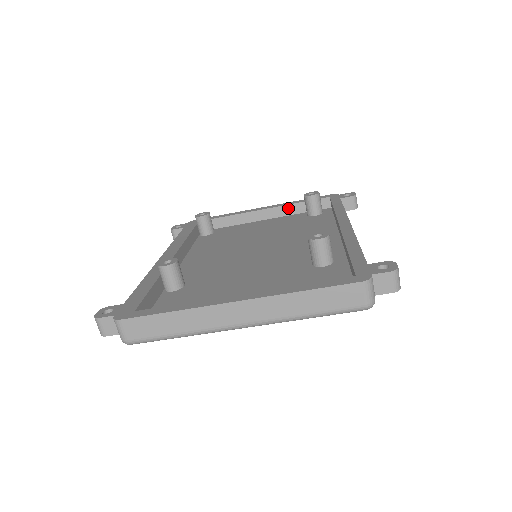
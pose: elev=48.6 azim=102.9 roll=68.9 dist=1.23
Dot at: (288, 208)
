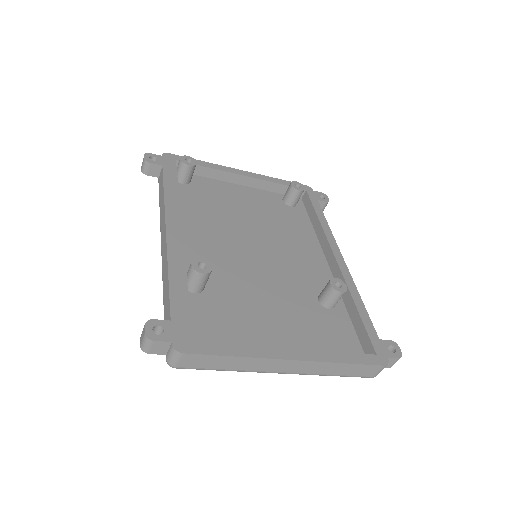
Dot at: (267, 184)
